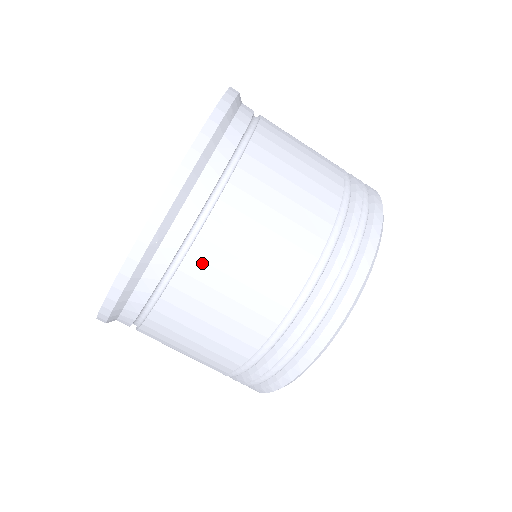
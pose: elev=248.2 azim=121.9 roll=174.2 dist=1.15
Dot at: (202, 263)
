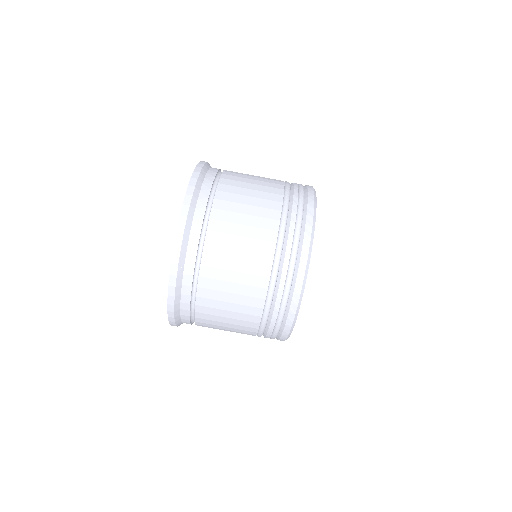
Dot at: (227, 186)
